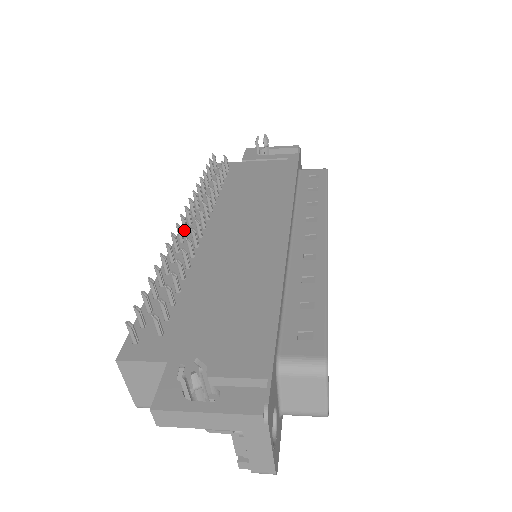
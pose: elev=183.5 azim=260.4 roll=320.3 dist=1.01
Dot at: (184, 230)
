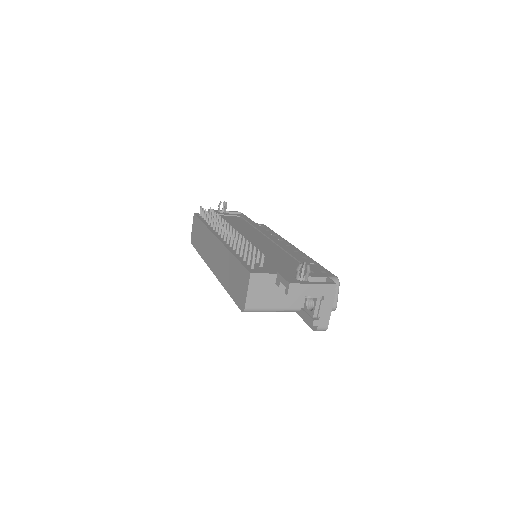
Dot at: (222, 235)
